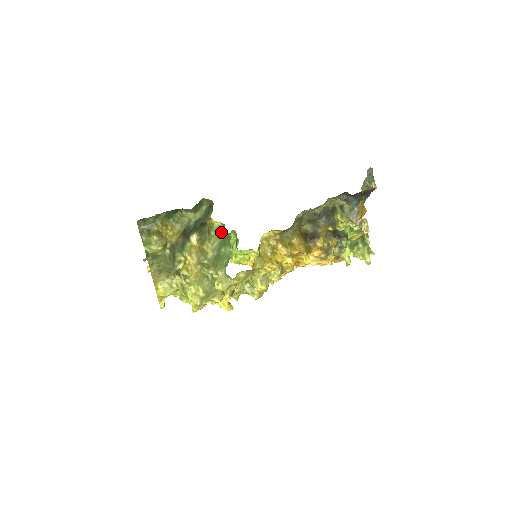
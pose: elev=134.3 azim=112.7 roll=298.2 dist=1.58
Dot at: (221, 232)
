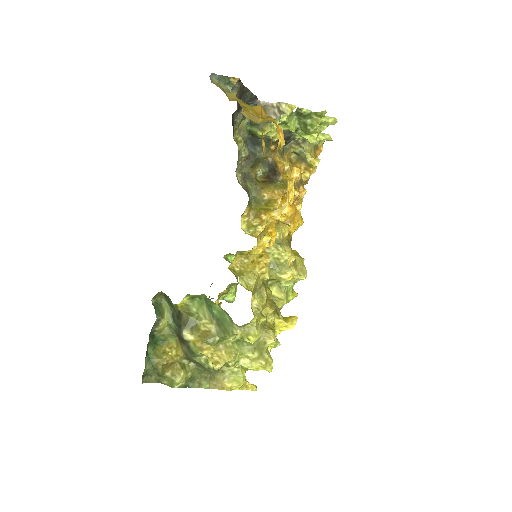
Dot at: (197, 299)
